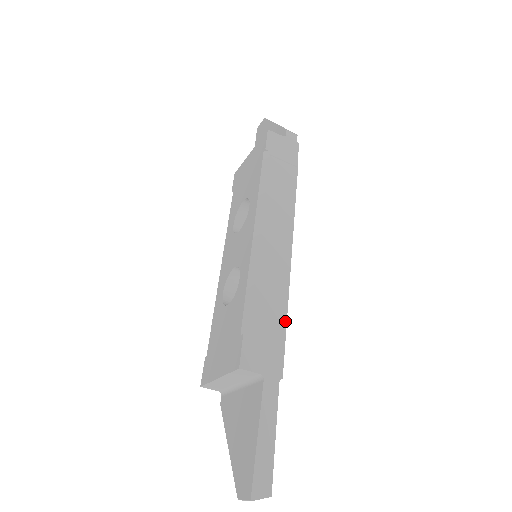
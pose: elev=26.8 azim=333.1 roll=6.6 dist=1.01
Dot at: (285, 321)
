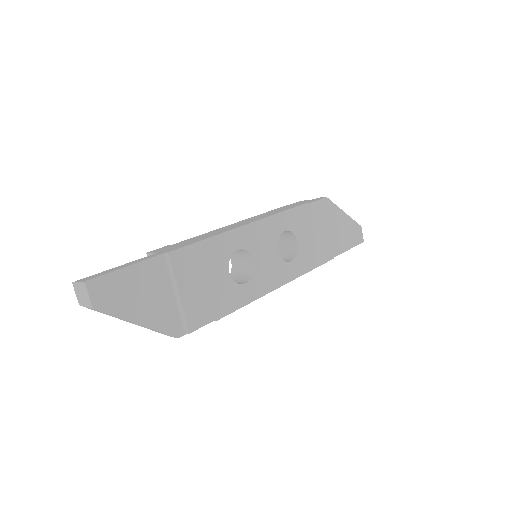
Dot at: (205, 239)
